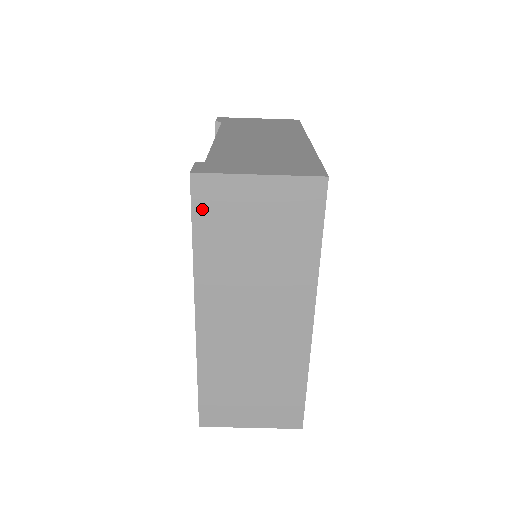
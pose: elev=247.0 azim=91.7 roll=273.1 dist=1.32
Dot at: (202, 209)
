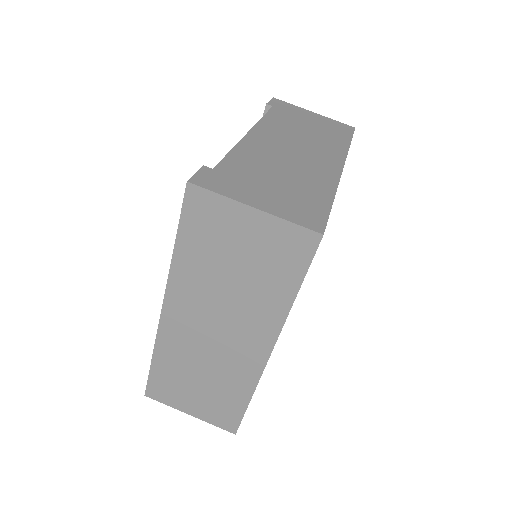
Dot at: (191, 219)
